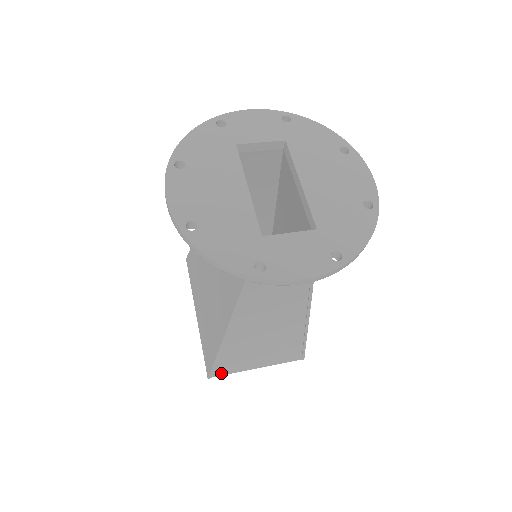
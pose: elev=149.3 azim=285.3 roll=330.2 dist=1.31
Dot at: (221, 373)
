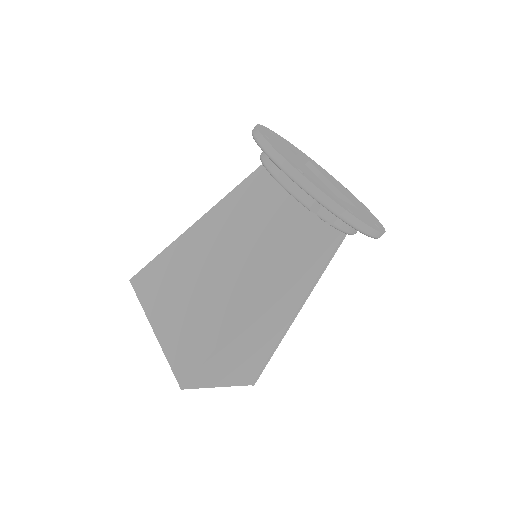
Dot at: (195, 384)
